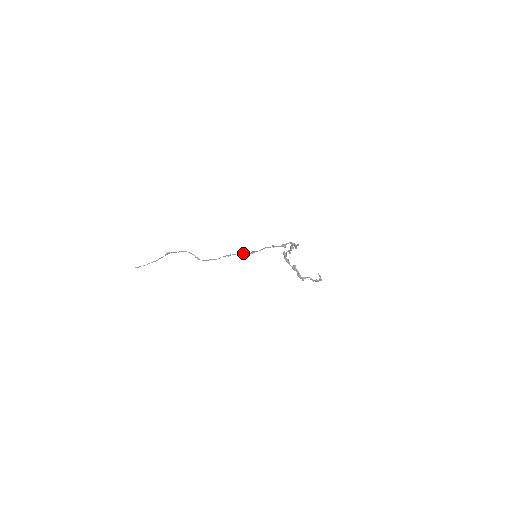
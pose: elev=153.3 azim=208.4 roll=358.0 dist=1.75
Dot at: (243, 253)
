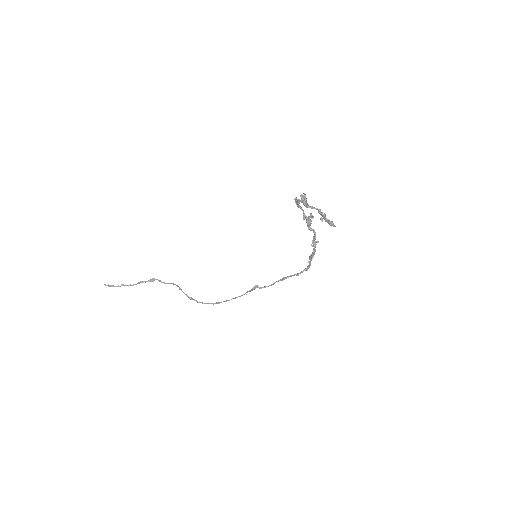
Dot at: (238, 296)
